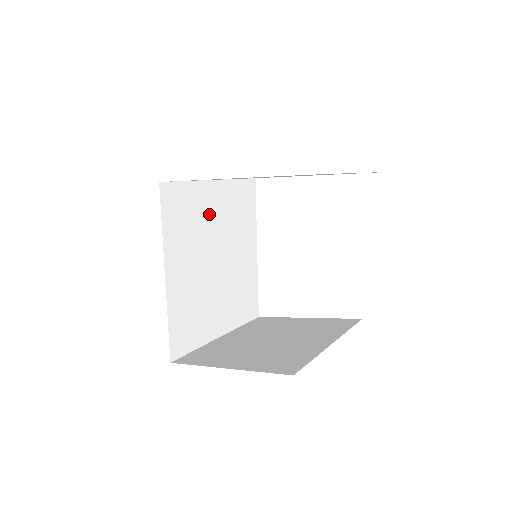
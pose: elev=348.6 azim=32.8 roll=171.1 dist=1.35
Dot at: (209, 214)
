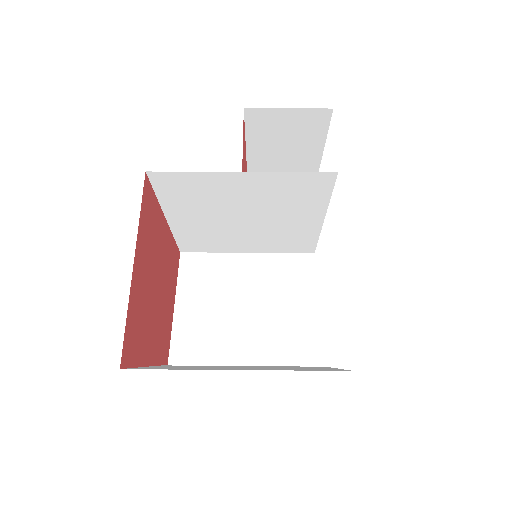
Dot at: (232, 193)
